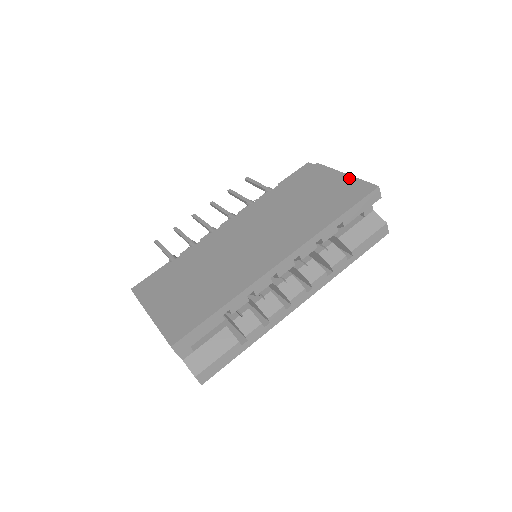
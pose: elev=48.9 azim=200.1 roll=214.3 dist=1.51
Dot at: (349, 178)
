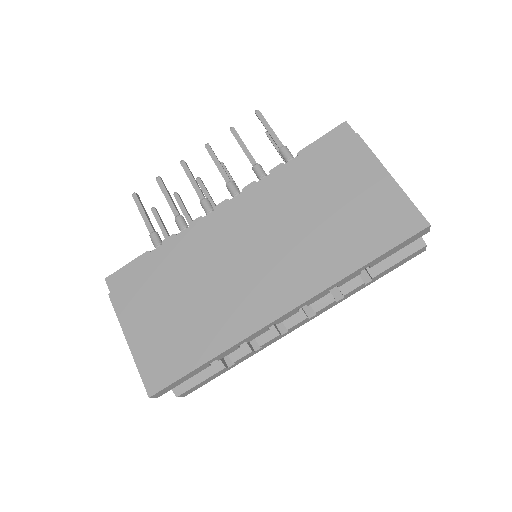
Dot at: (394, 189)
